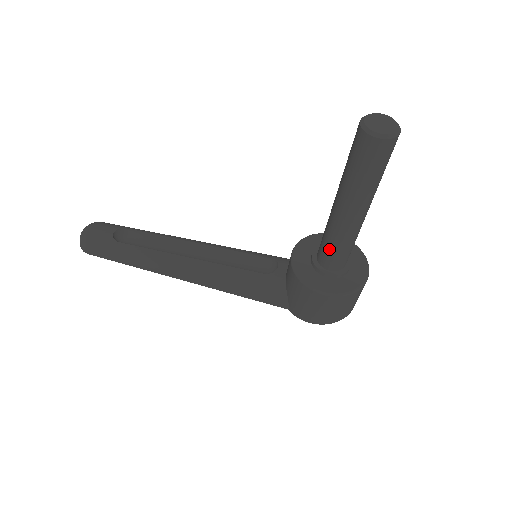
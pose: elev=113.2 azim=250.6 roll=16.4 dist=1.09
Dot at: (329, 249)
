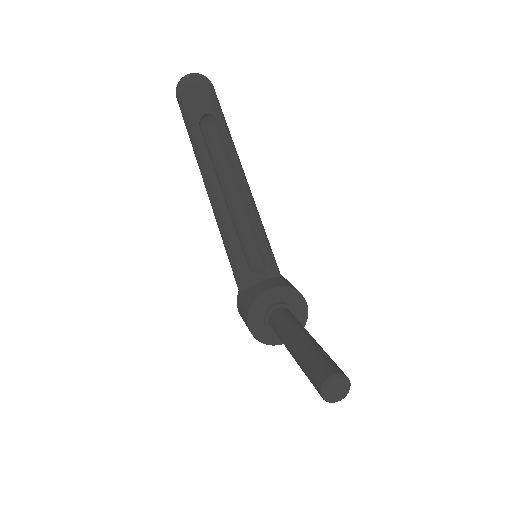
Dot at: (276, 329)
